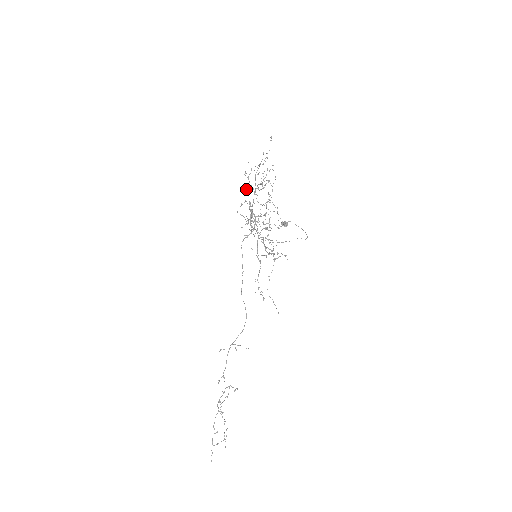
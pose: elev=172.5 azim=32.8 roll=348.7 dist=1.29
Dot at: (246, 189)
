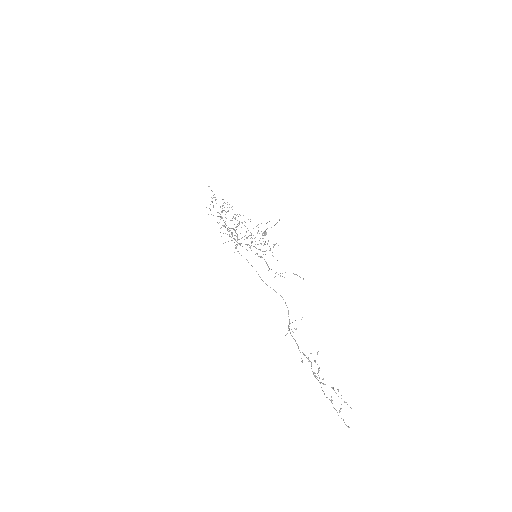
Dot at: occluded
